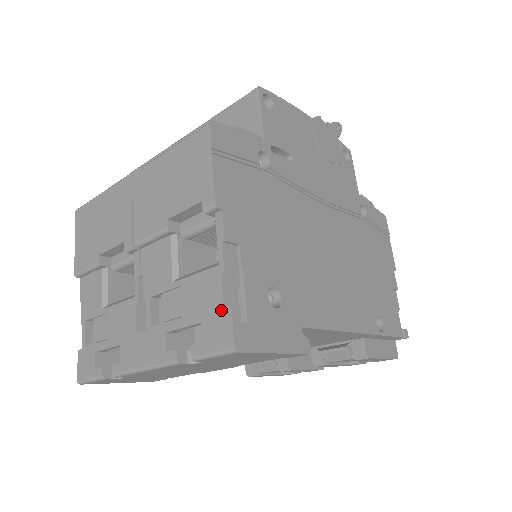
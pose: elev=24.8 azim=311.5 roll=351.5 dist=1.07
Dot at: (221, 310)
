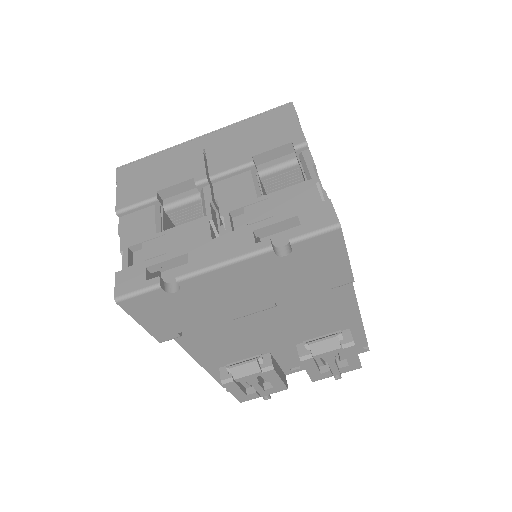
Dot at: (320, 203)
